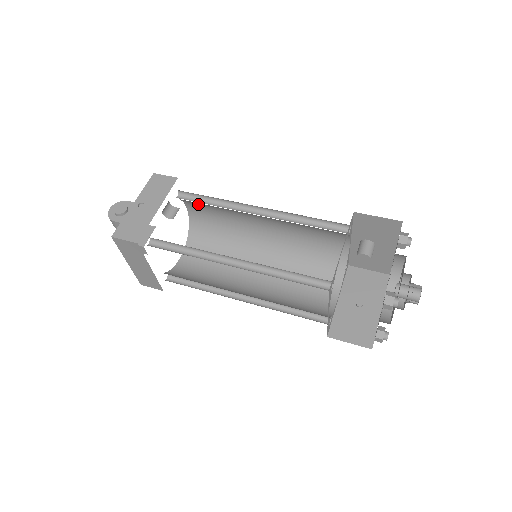
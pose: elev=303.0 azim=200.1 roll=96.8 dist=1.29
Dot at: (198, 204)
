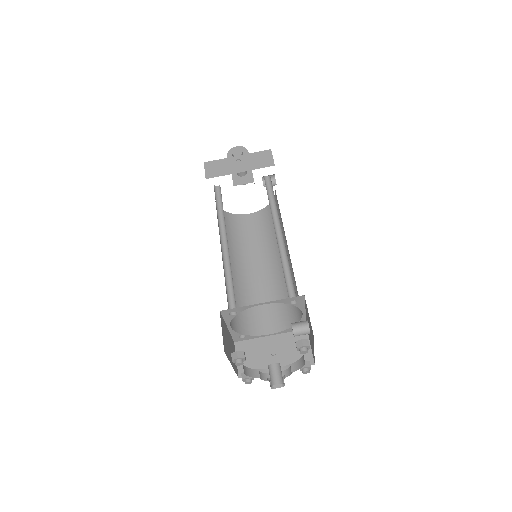
Dot at: occluded
